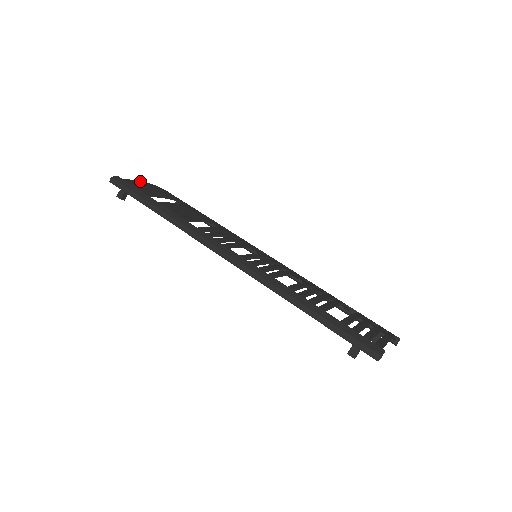
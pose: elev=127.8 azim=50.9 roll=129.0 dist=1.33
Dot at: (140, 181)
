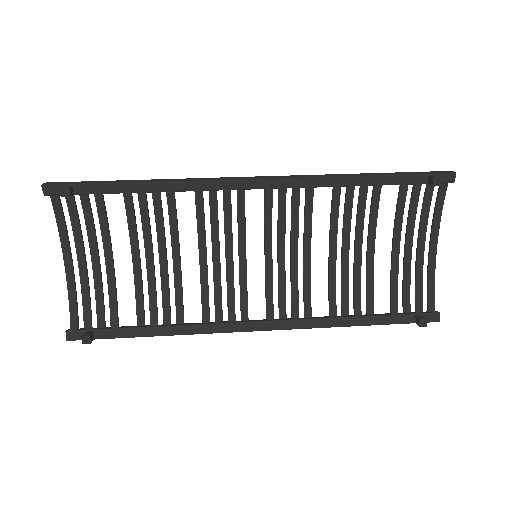
Dot at: (61, 229)
